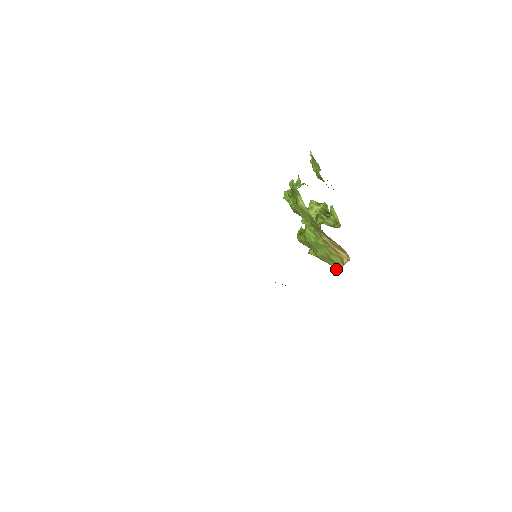
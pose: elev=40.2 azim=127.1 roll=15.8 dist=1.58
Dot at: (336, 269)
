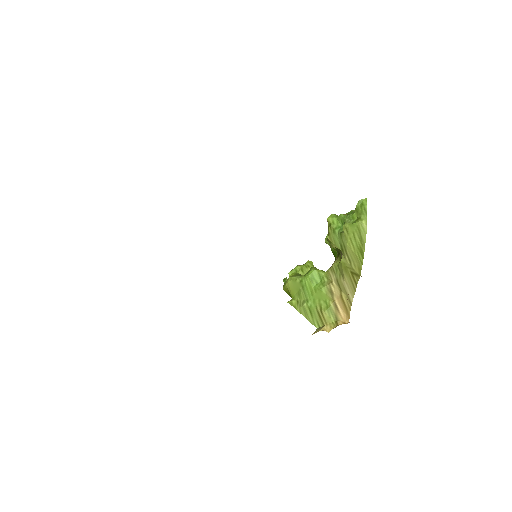
Dot at: (321, 328)
